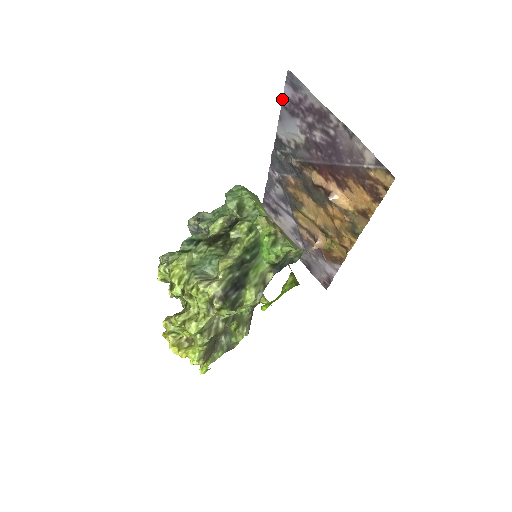
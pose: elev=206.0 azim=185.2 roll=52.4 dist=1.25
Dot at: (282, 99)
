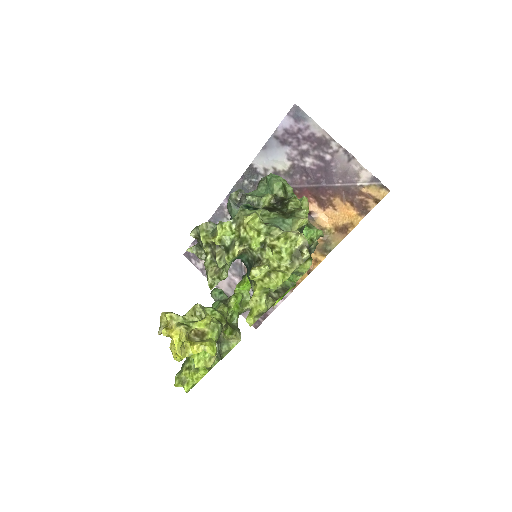
Dot at: occluded
